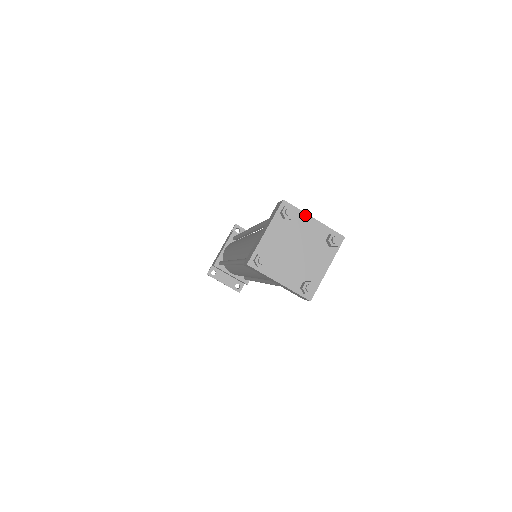
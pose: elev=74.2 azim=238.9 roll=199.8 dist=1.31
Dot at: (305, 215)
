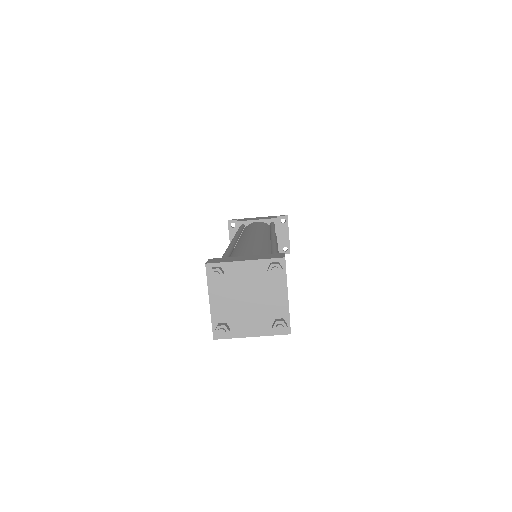
Dot at: (285, 286)
